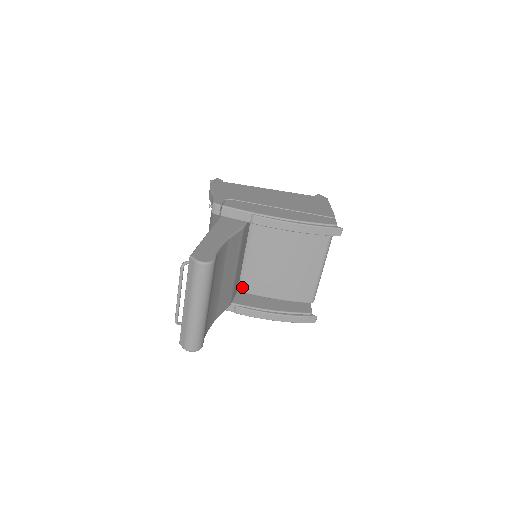
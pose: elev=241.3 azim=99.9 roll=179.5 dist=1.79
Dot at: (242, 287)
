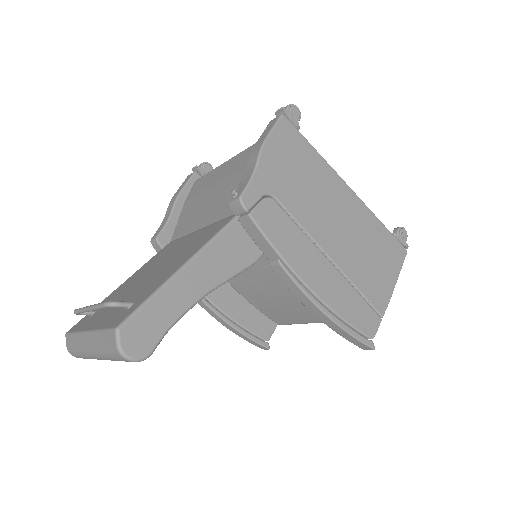
Dot at: occluded
